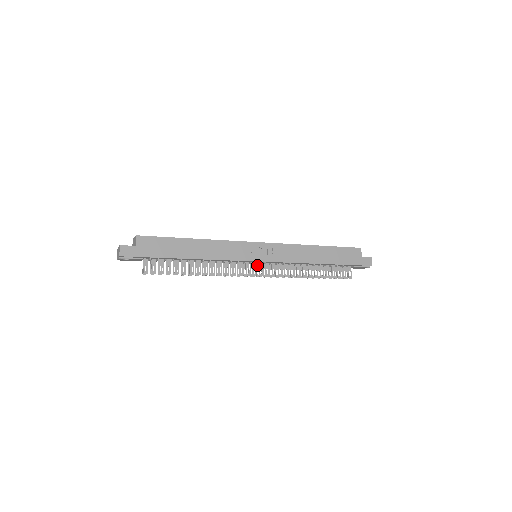
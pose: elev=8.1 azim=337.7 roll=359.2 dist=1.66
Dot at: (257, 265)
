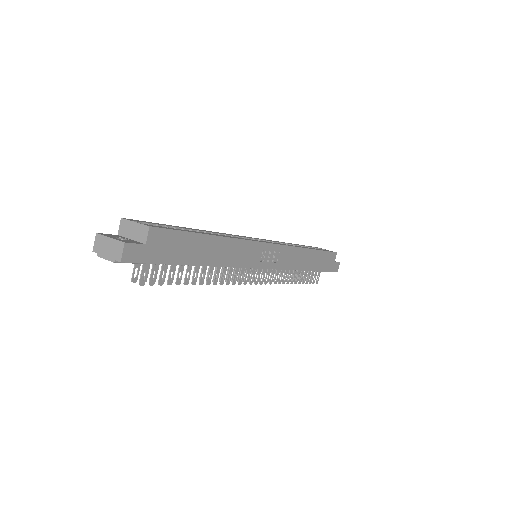
Dot at: occluded
